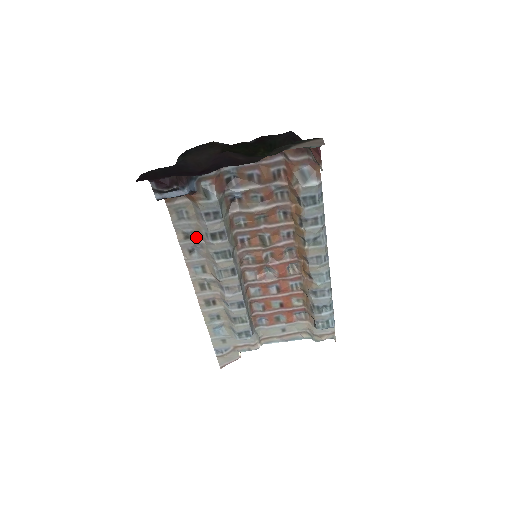
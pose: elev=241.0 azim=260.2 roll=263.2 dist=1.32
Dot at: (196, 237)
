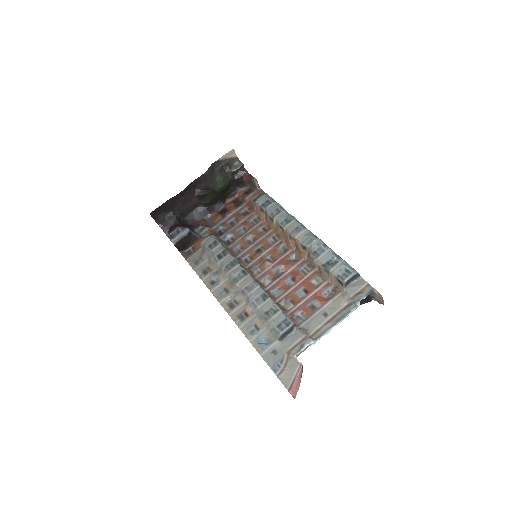
Dot at: (212, 270)
